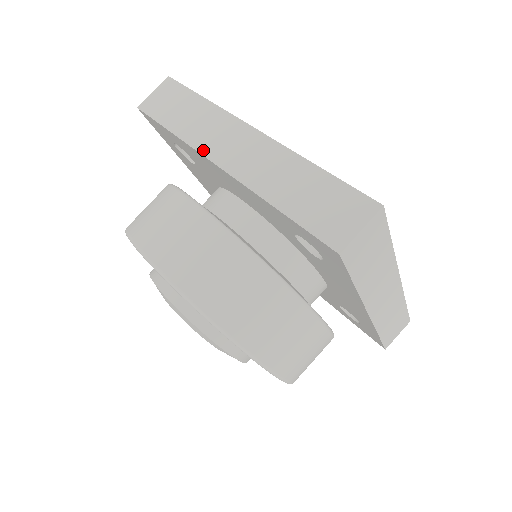
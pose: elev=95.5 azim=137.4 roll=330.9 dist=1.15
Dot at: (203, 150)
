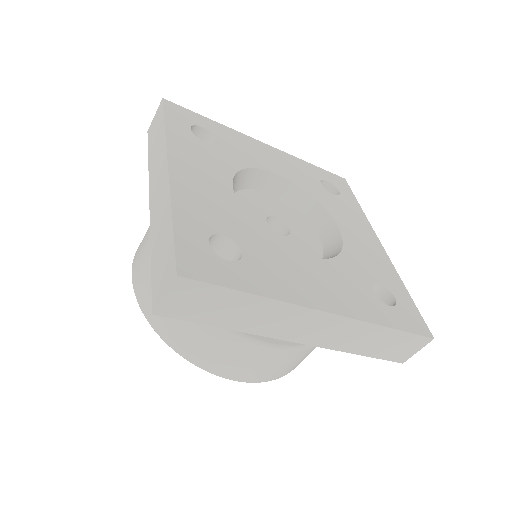
Dot at: (276, 336)
